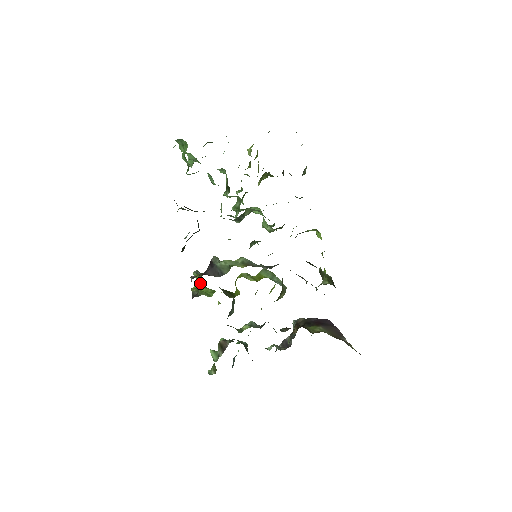
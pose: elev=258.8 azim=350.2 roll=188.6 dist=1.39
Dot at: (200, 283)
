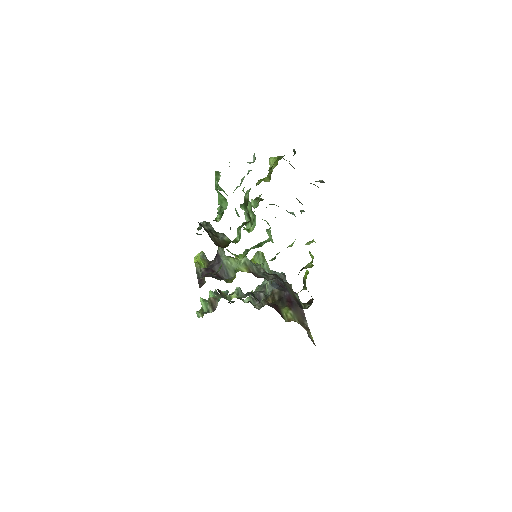
Dot at: occluded
